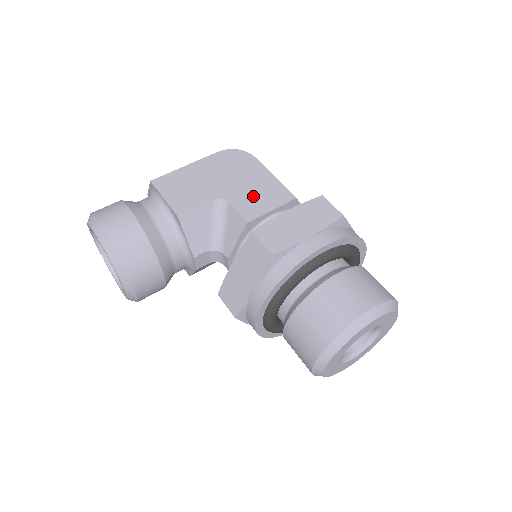
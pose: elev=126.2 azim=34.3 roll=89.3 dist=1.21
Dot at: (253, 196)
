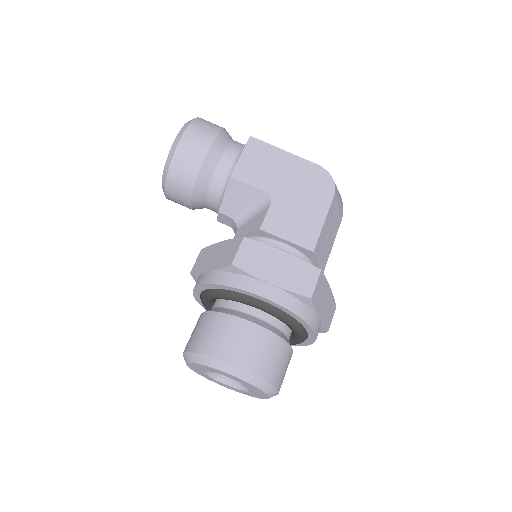
Dot at: (291, 218)
